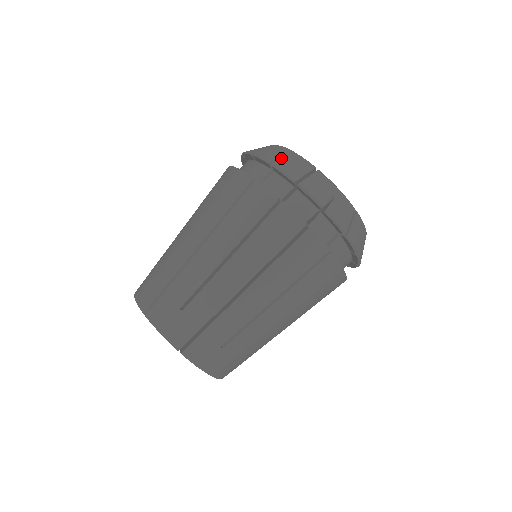
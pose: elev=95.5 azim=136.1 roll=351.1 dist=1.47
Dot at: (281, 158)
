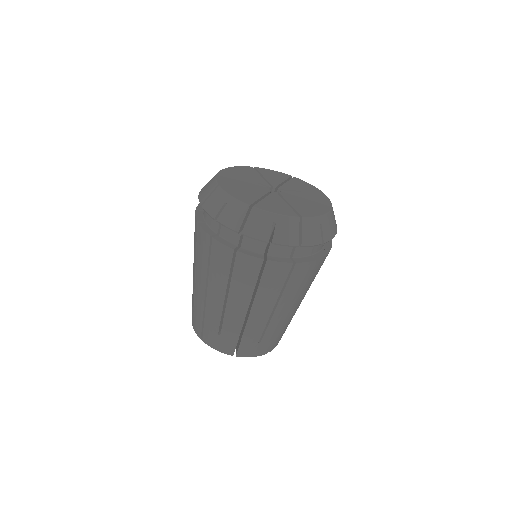
Dot at: (221, 208)
